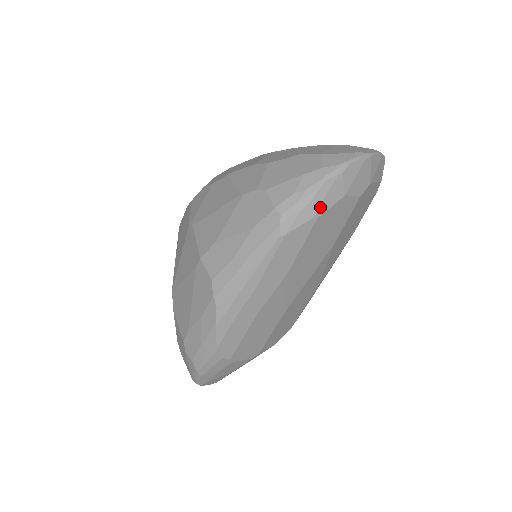
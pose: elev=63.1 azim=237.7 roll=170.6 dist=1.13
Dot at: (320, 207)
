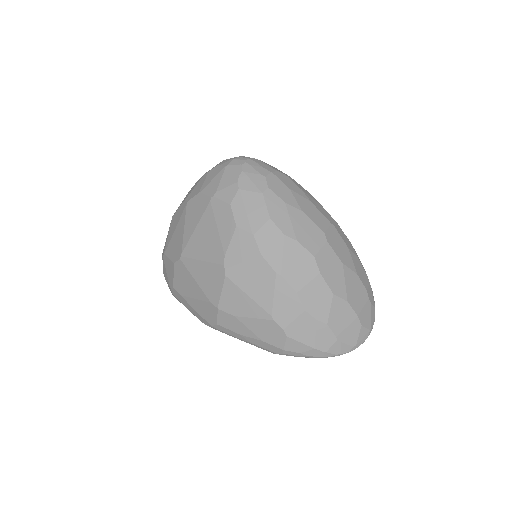
Dot at: occluded
